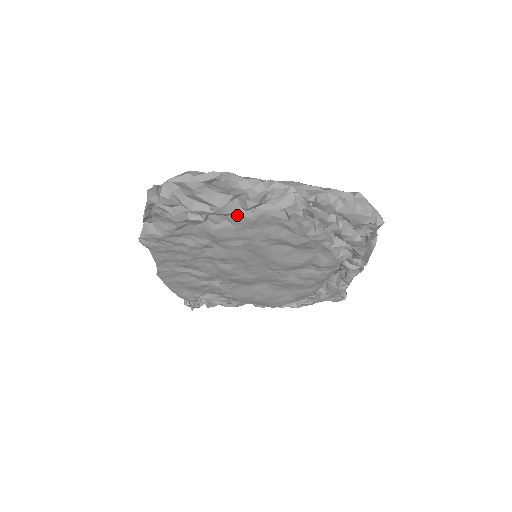
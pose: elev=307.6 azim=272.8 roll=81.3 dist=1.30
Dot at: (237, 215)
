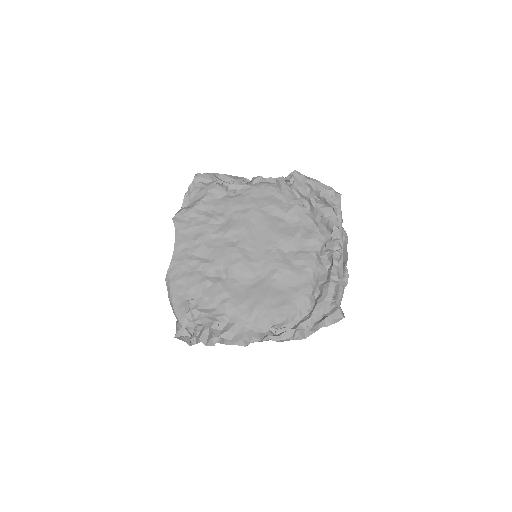
Dot at: (247, 186)
